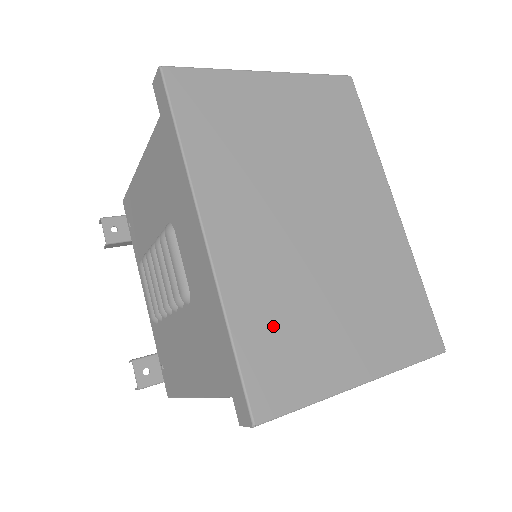
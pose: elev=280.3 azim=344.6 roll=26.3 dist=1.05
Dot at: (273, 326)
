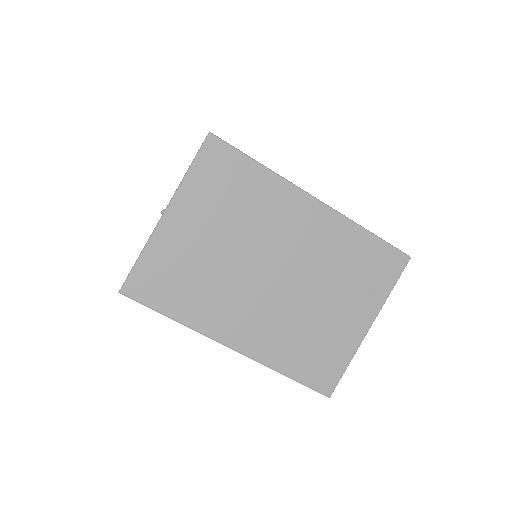
Dot at: (302, 352)
